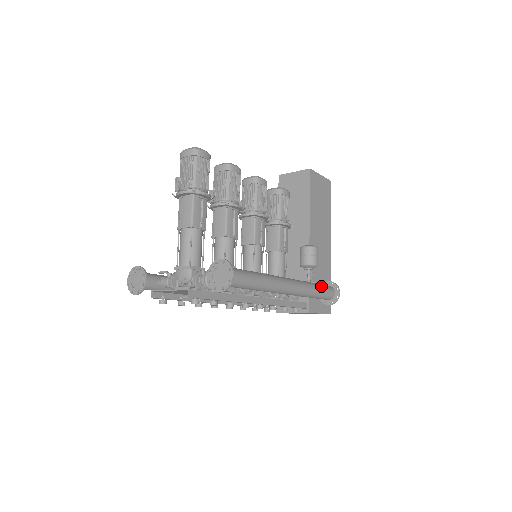
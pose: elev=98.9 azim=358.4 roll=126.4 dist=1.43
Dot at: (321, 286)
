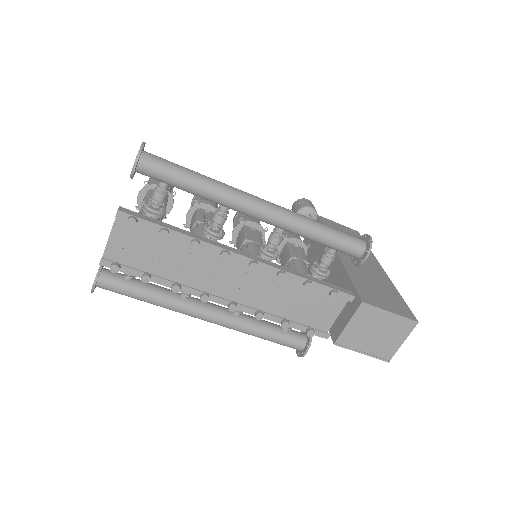
Dot at: occluded
